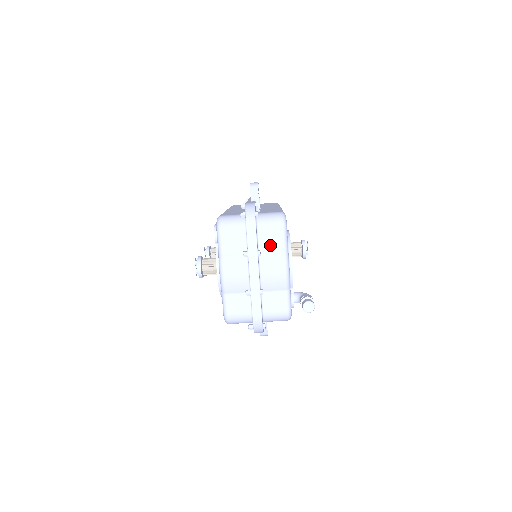
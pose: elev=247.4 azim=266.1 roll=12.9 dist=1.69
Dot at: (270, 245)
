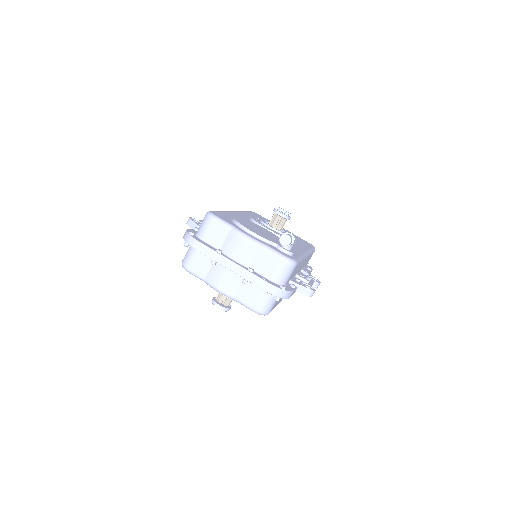
Dot at: (221, 239)
